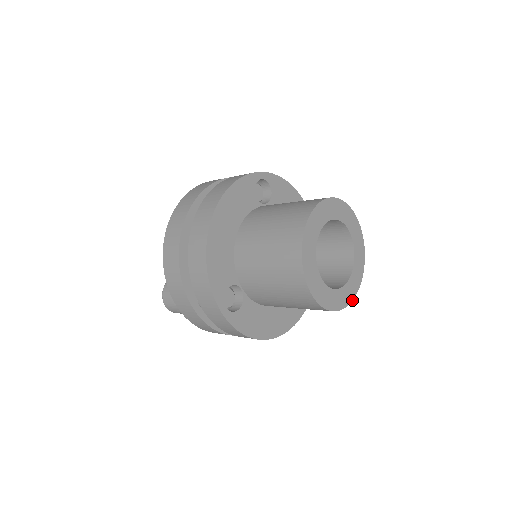
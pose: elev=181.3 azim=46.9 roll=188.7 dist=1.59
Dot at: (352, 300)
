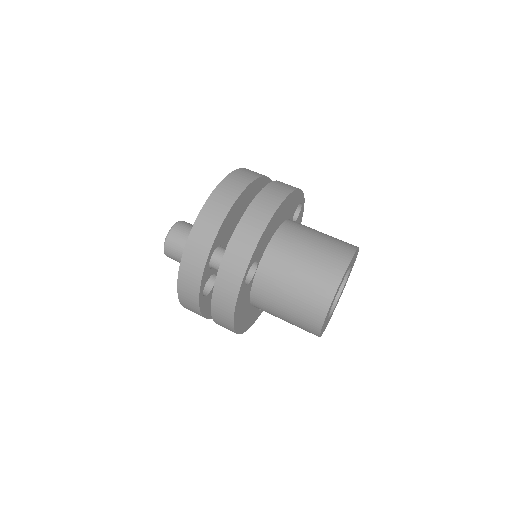
Dot at: occluded
